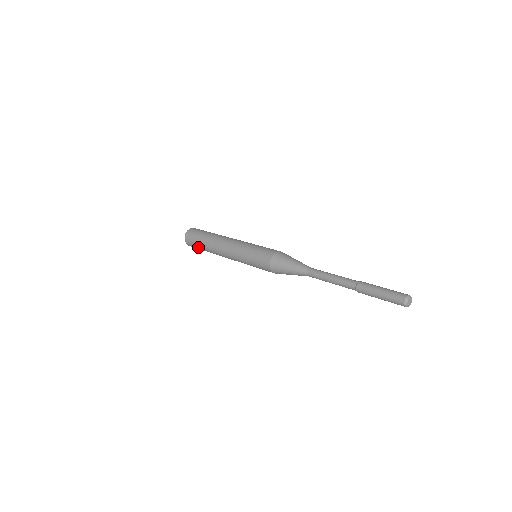
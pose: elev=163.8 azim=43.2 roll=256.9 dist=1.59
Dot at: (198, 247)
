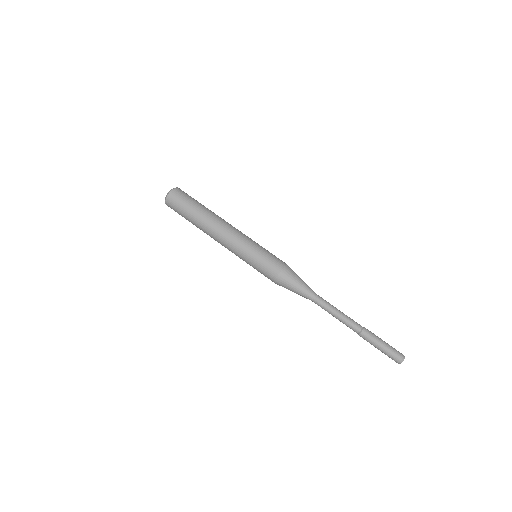
Dot at: occluded
